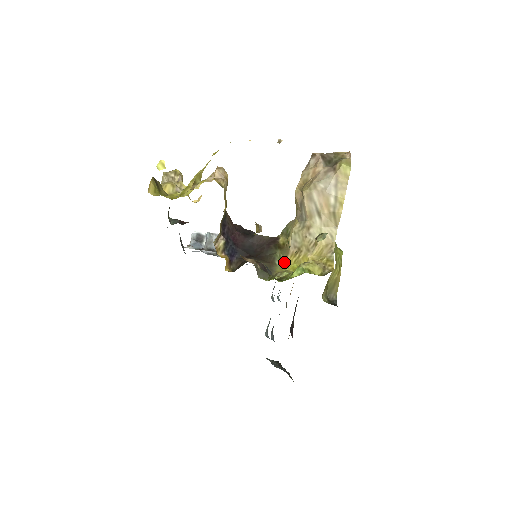
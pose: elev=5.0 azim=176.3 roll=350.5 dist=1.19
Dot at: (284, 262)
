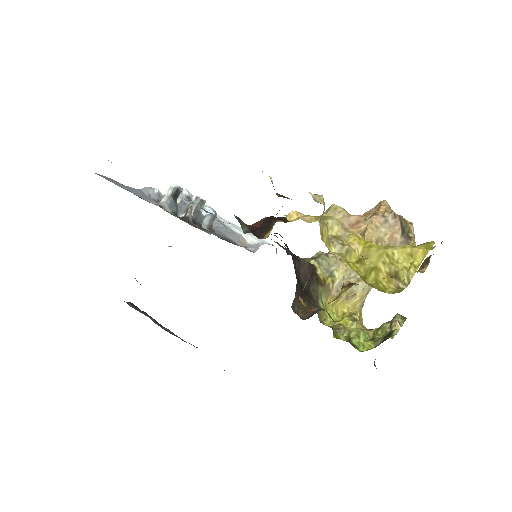
Dot at: (325, 303)
